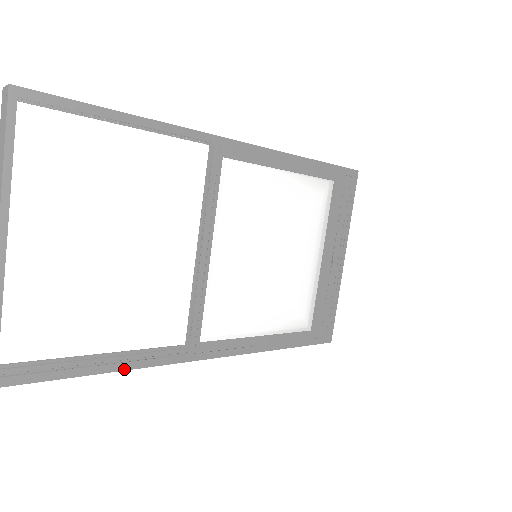
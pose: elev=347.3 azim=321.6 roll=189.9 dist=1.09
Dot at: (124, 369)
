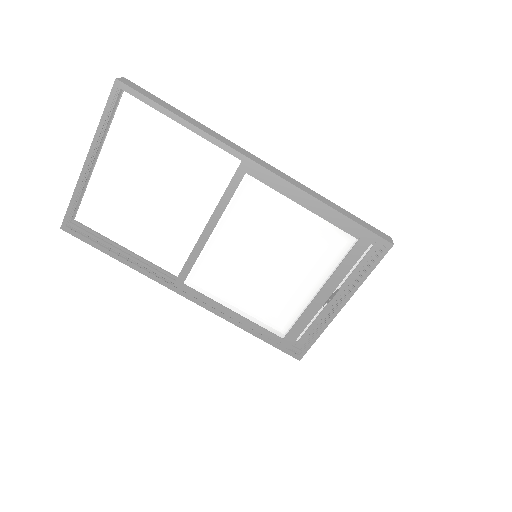
Dot at: (129, 266)
